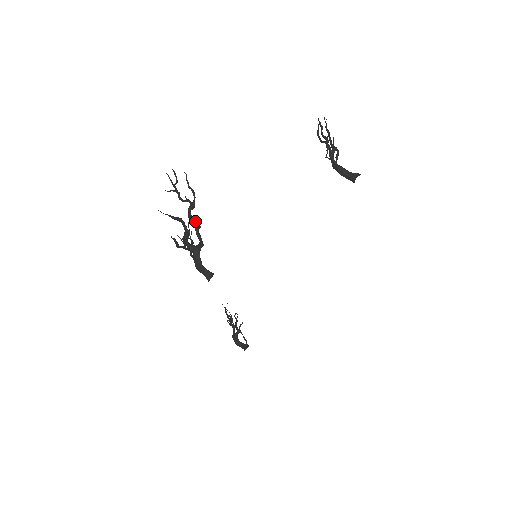
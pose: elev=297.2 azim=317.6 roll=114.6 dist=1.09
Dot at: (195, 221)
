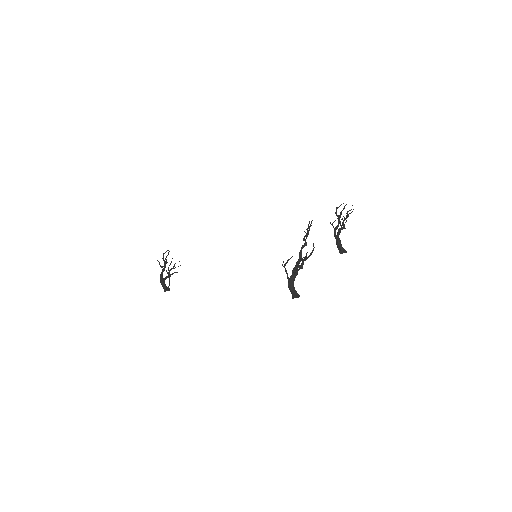
Dot at: occluded
